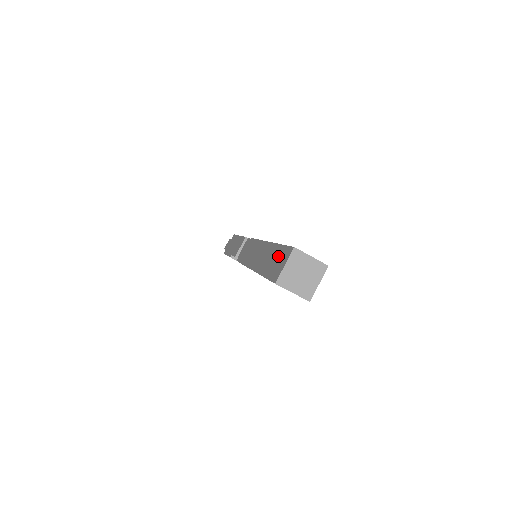
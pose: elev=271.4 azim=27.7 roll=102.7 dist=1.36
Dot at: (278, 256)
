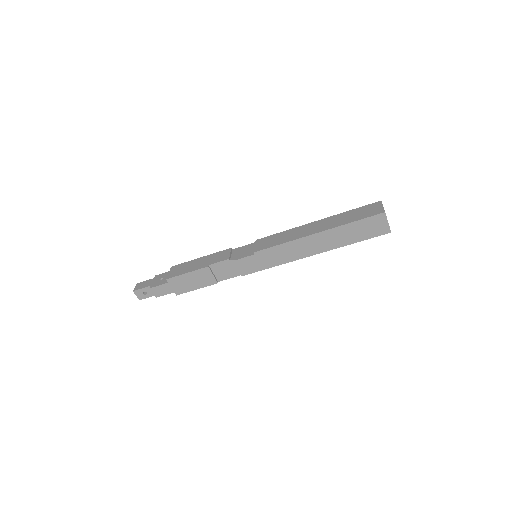
Dot at: (360, 211)
